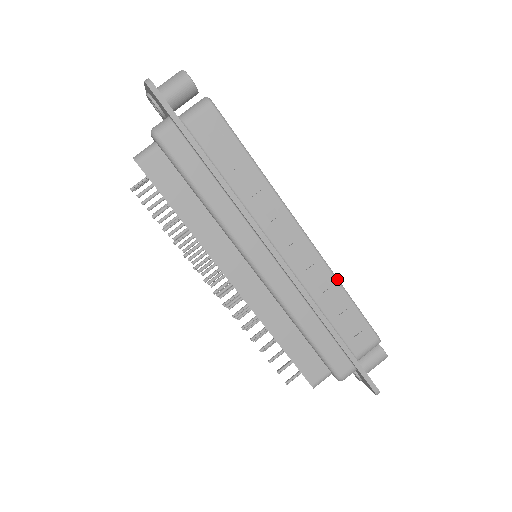
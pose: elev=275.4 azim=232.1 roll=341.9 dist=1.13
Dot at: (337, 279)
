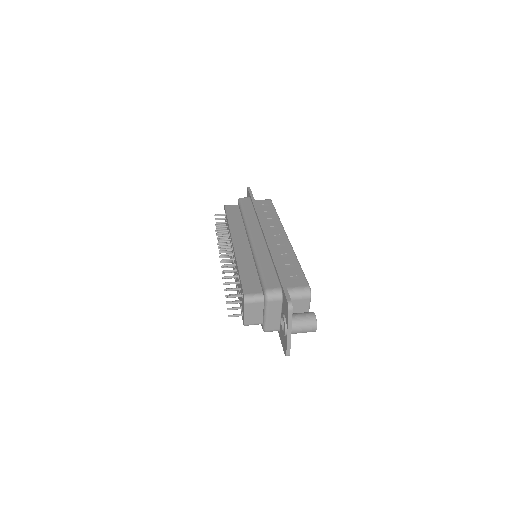
Dot at: occluded
